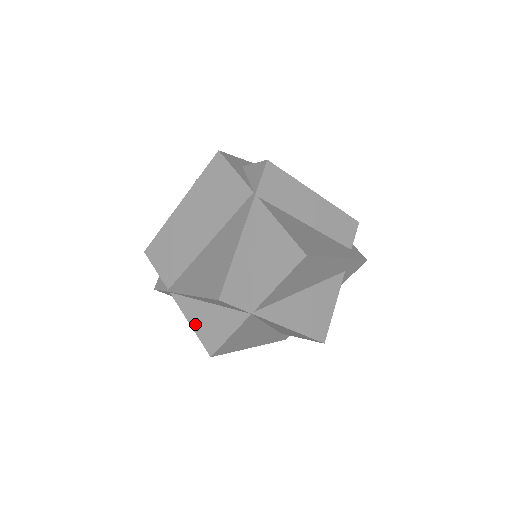
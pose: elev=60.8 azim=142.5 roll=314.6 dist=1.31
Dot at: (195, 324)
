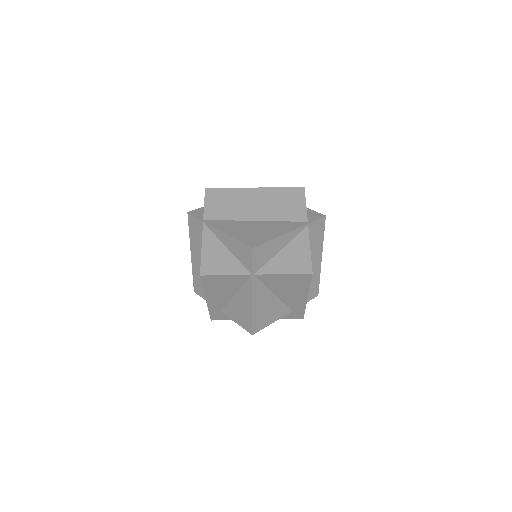
Dot at: (206, 251)
